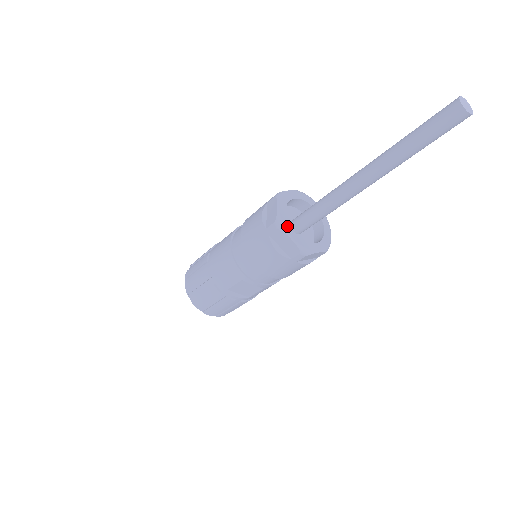
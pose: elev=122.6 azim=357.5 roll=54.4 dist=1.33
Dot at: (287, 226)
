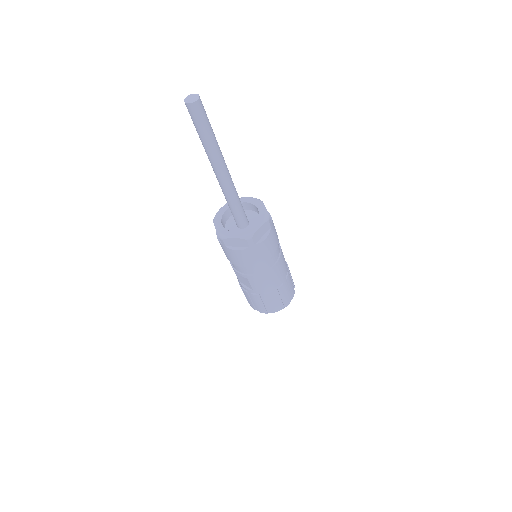
Dot at: (219, 219)
